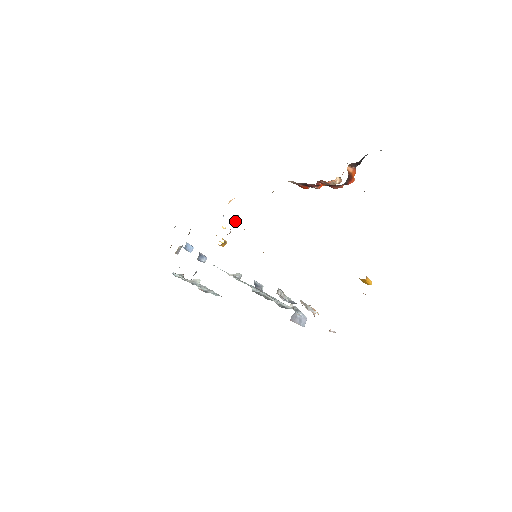
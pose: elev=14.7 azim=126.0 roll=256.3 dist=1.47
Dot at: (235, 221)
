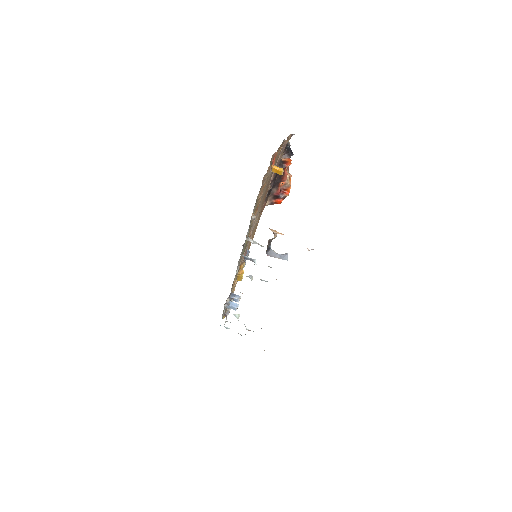
Dot at: (246, 255)
